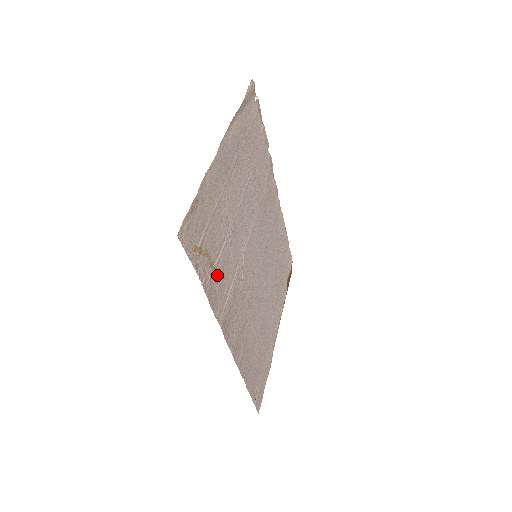
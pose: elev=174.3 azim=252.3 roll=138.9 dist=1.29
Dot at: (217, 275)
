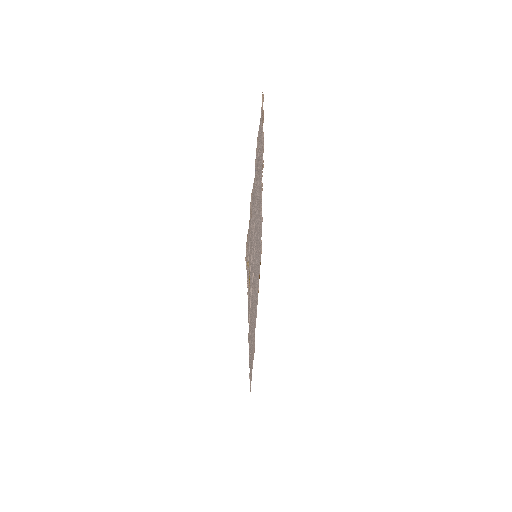
Dot at: (249, 282)
